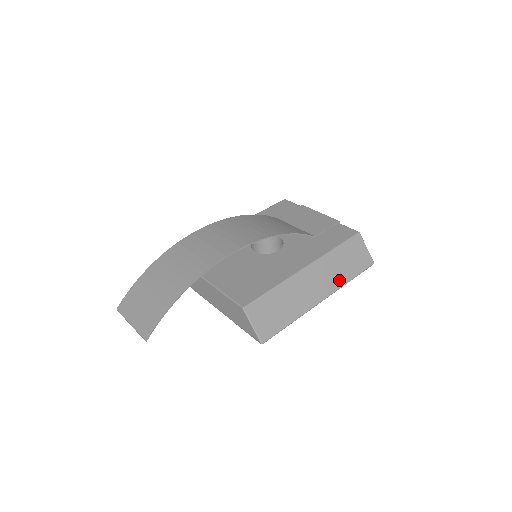
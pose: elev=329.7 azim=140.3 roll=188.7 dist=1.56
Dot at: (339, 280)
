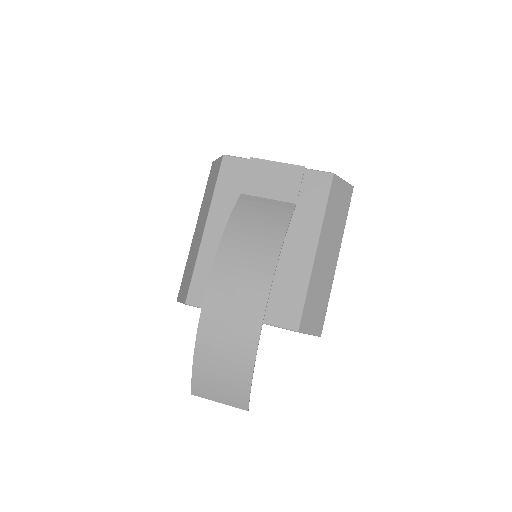
Dot at: (339, 232)
